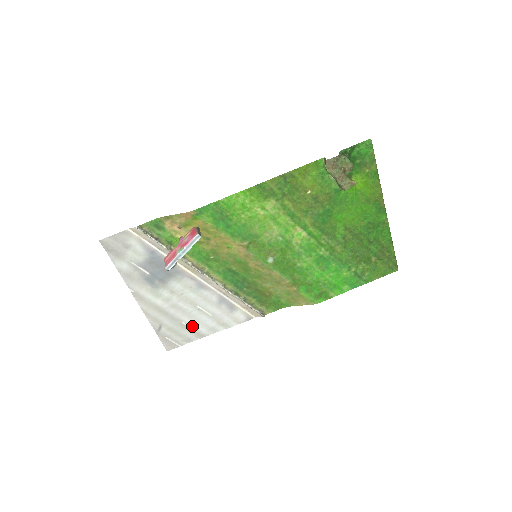
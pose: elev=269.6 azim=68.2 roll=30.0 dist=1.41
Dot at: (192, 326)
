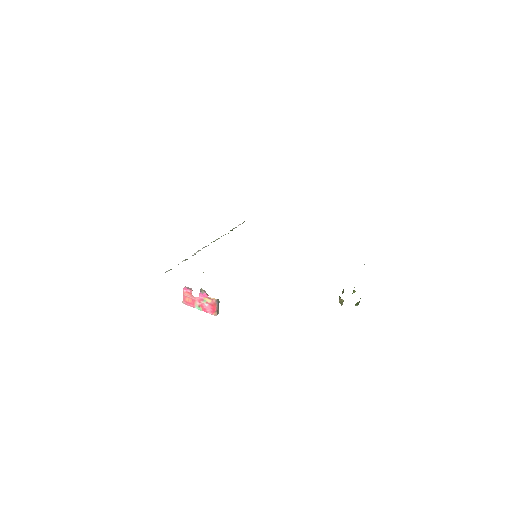
Dot at: occluded
